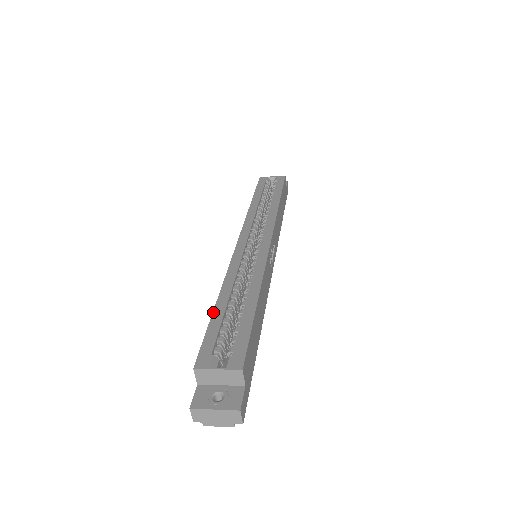
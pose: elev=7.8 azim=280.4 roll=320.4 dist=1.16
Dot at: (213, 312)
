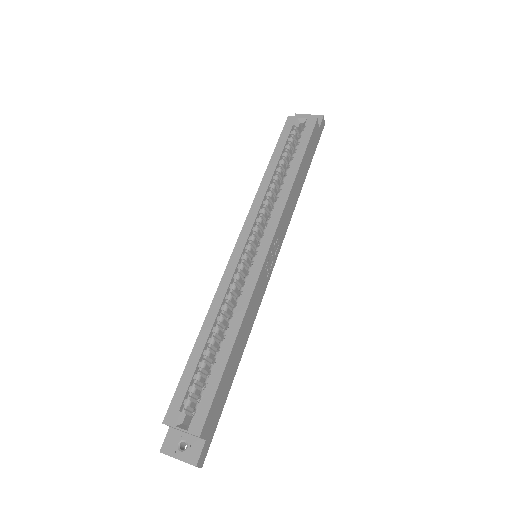
Dot at: (191, 353)
